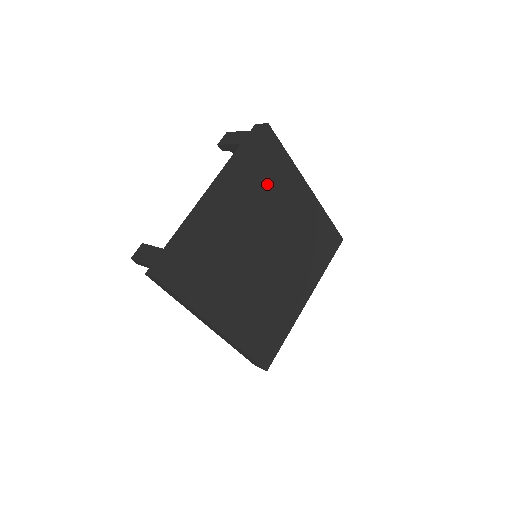
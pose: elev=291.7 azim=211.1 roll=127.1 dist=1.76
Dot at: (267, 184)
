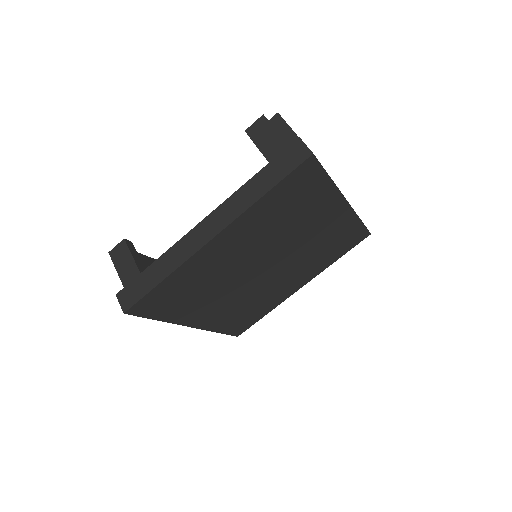
Dot at: (288, 212)
